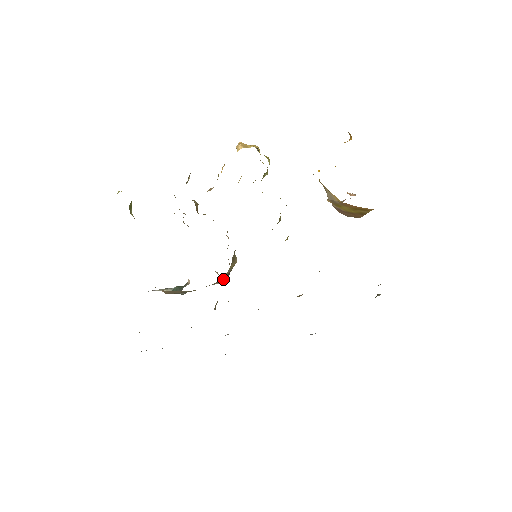
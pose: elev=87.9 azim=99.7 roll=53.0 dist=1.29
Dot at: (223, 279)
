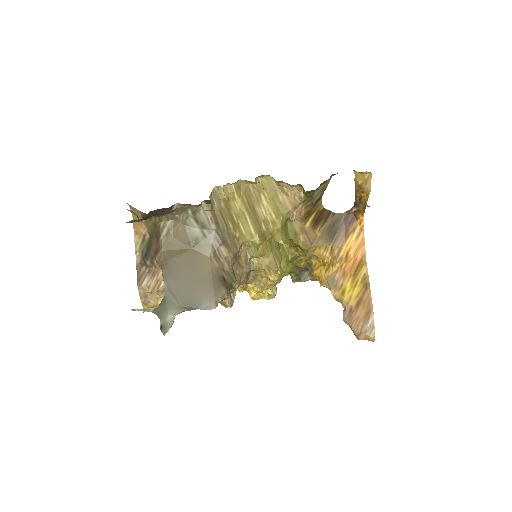
Dot at: (219, 287)
